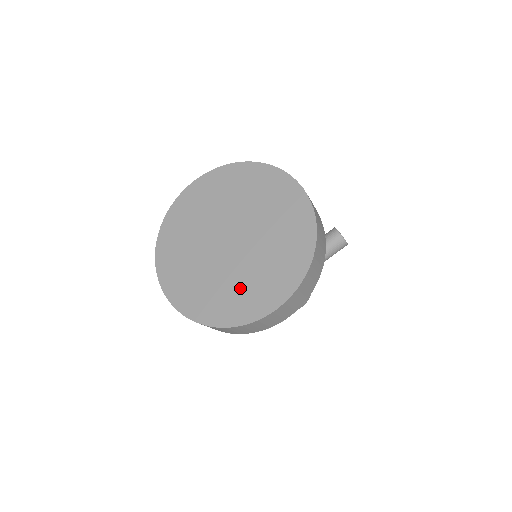
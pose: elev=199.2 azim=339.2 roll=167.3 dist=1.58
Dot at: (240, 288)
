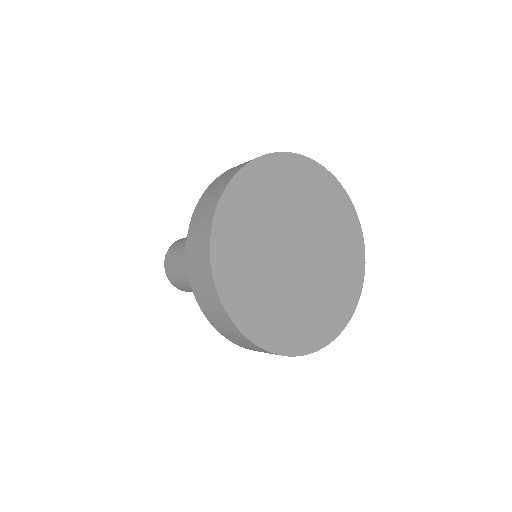
Dot at: (267, 299)
